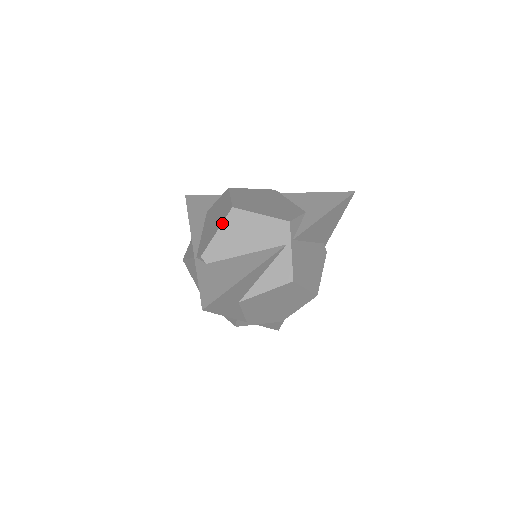
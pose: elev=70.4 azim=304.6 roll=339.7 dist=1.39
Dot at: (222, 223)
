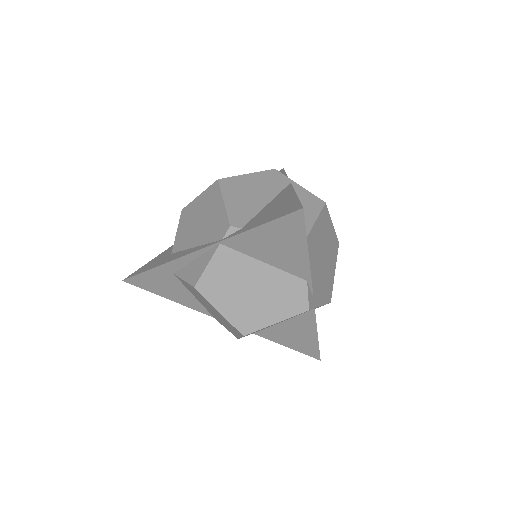
Dot at: (221, 193)
